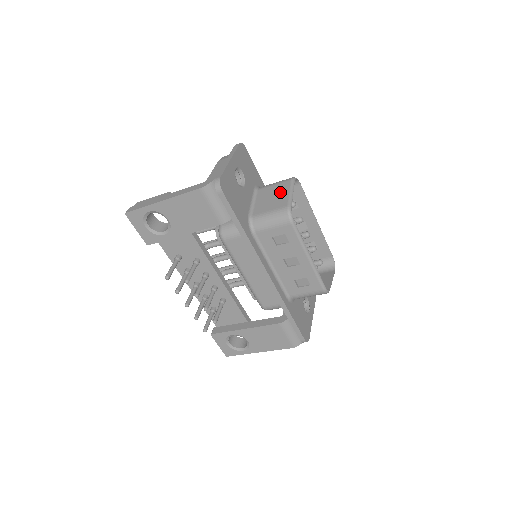
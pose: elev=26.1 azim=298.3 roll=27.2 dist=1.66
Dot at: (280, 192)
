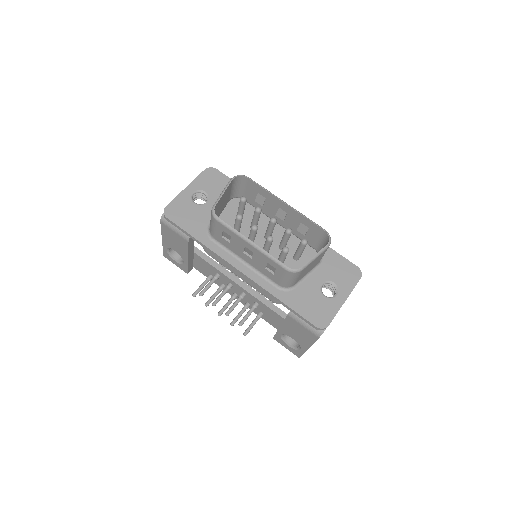
Dot at: occluded
